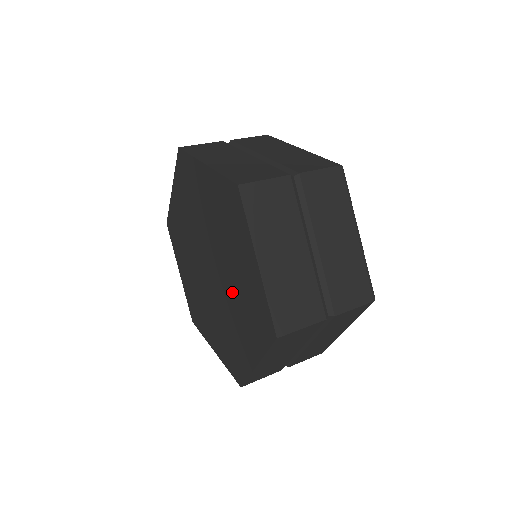
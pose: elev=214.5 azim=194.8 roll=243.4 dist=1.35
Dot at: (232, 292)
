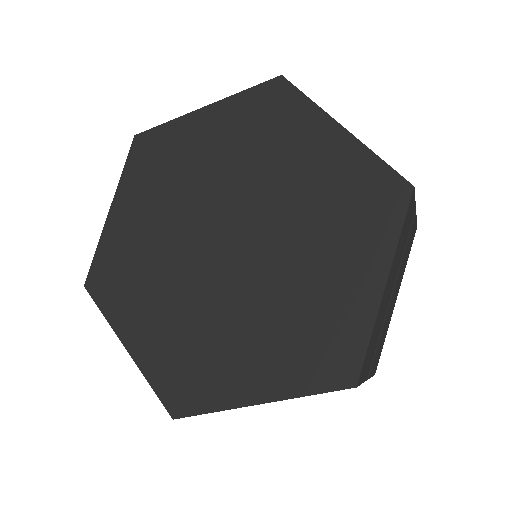
Dot at: (273, 293)
